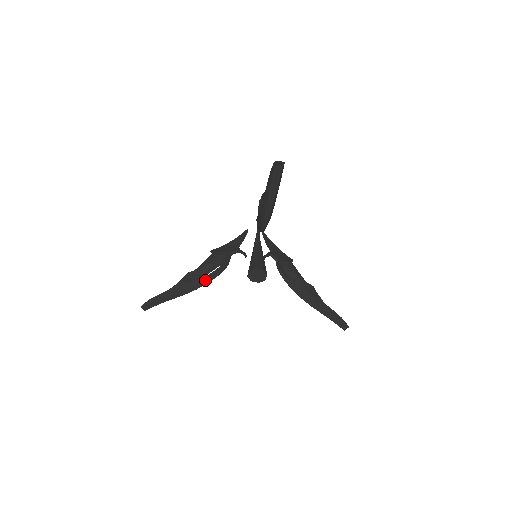
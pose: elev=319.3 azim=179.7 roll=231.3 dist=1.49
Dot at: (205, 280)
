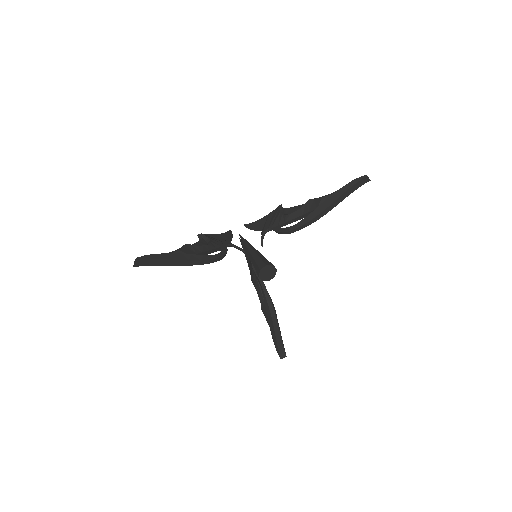
Dot at: (212, 258)
